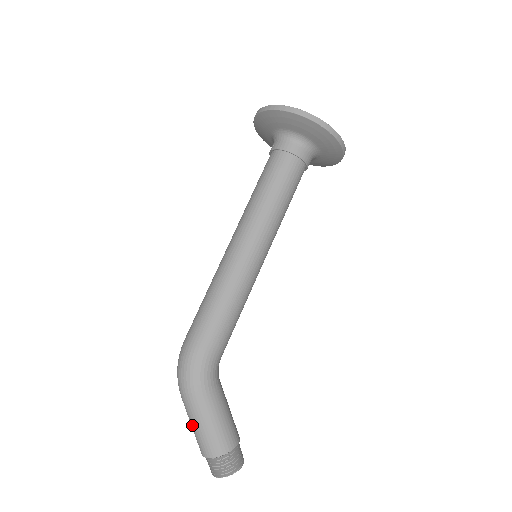
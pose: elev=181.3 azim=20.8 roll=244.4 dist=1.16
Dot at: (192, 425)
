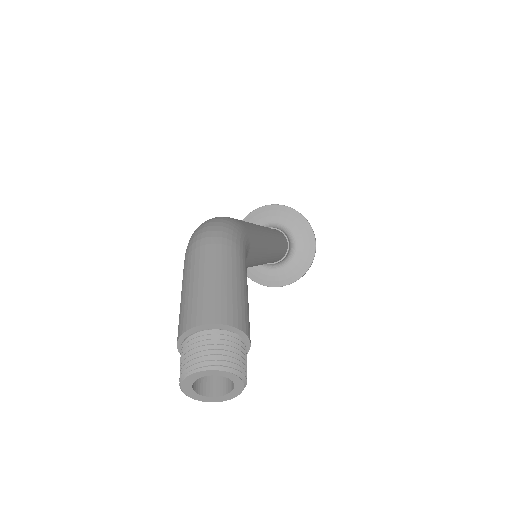
Dot at: (208, 276)
